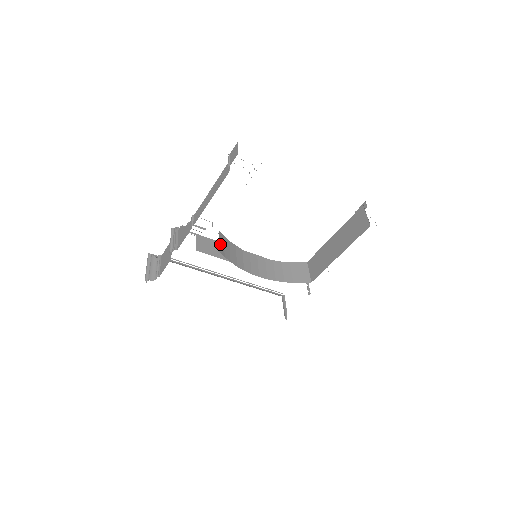
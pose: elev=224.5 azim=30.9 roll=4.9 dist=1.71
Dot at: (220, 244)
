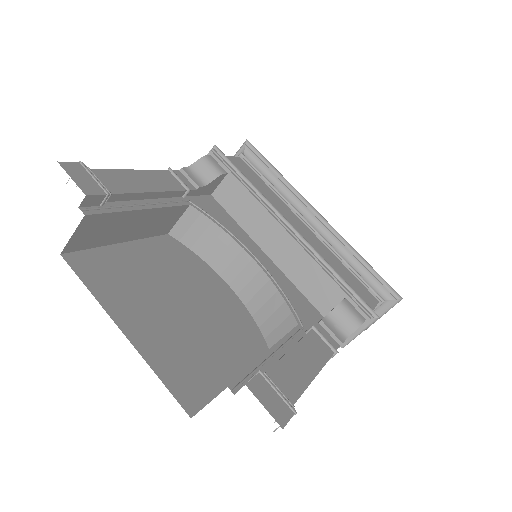
Dot at: (179, 224)
